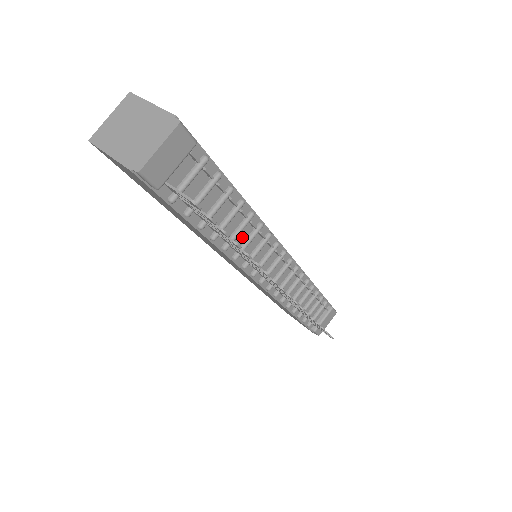
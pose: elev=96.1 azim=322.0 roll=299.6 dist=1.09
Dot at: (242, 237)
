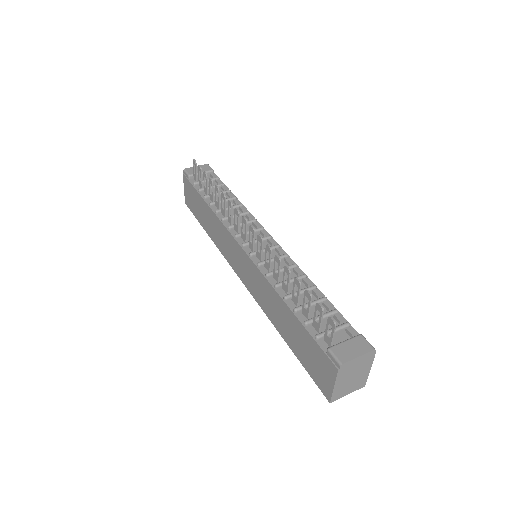
Dot at: (233, 214)
